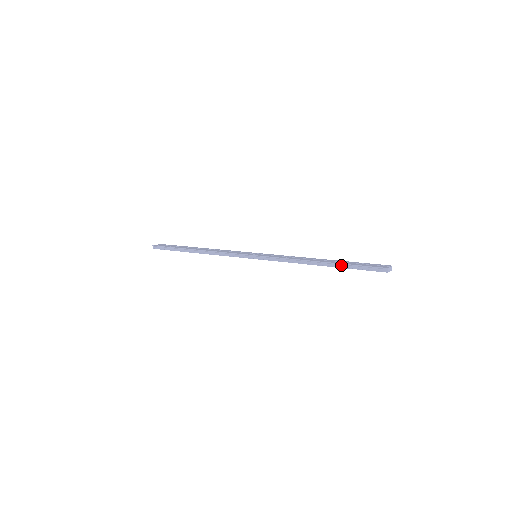
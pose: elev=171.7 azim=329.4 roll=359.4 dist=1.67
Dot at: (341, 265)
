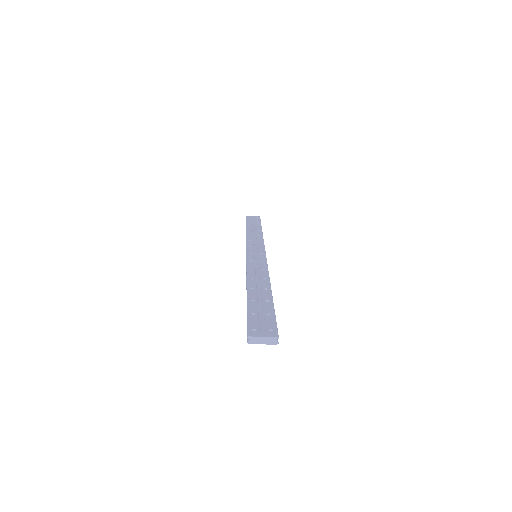
Dot at: (248, 304)
